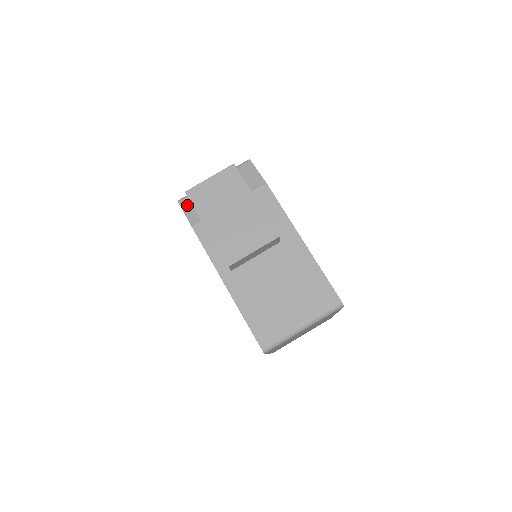
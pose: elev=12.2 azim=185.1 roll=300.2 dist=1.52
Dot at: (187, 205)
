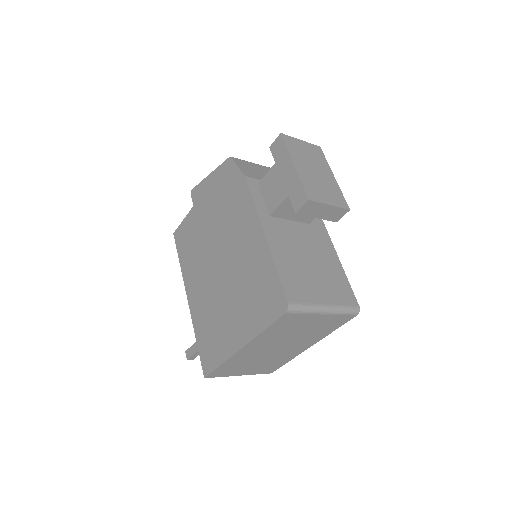
Dot at: (240, 163)
